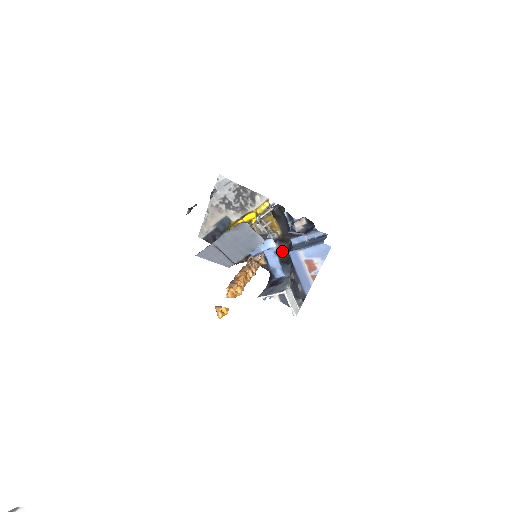
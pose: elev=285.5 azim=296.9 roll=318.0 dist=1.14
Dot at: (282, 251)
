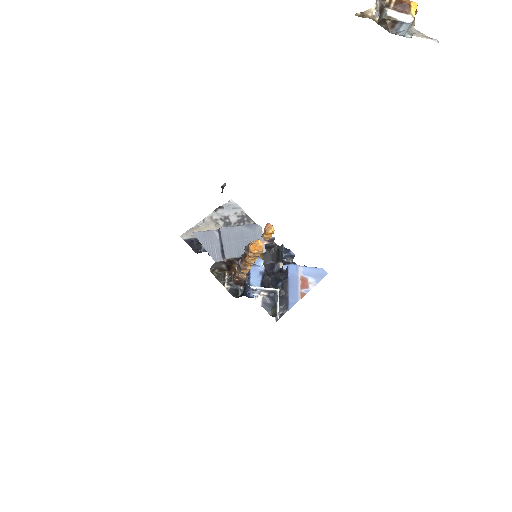
Dot at: (266, 275)
